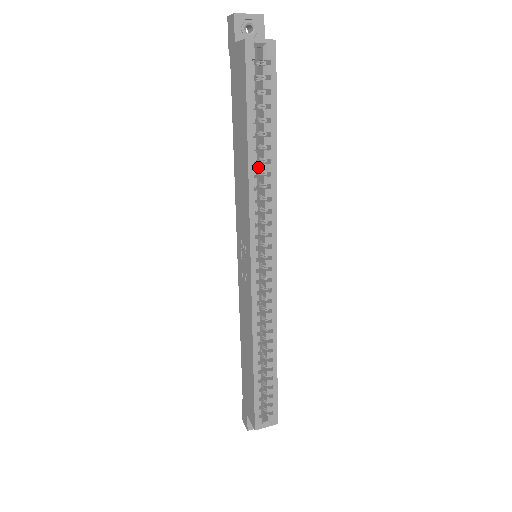
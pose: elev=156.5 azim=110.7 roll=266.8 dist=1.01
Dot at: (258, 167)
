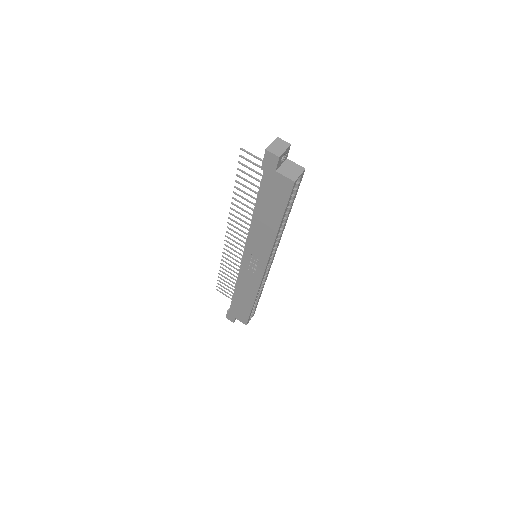
Dot at: occluded
